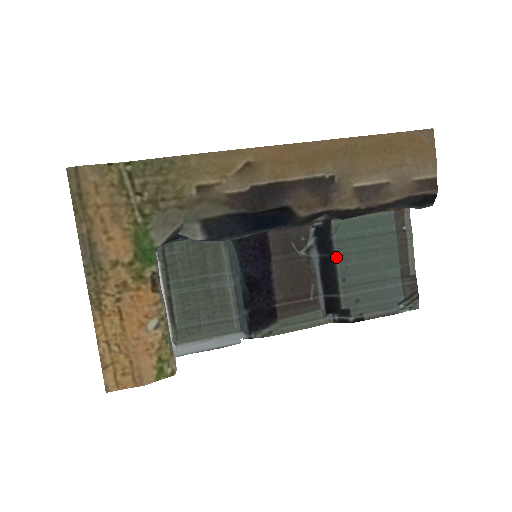
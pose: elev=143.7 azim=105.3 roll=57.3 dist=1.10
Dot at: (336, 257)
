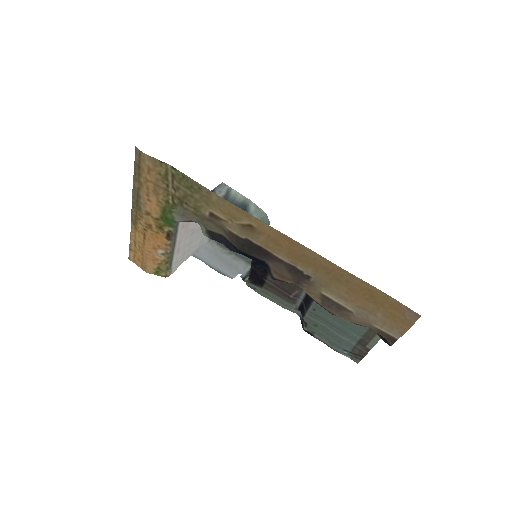
Dot at: occluded
